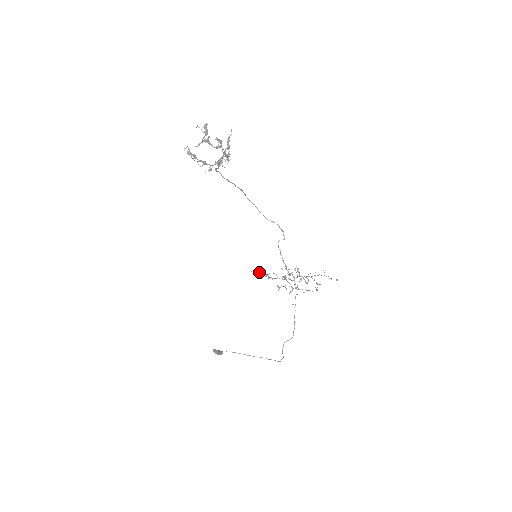
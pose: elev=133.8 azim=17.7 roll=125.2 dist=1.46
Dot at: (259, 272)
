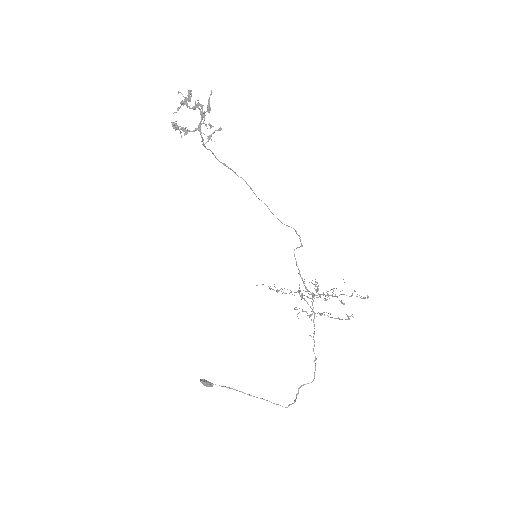
Dot at: occluded
